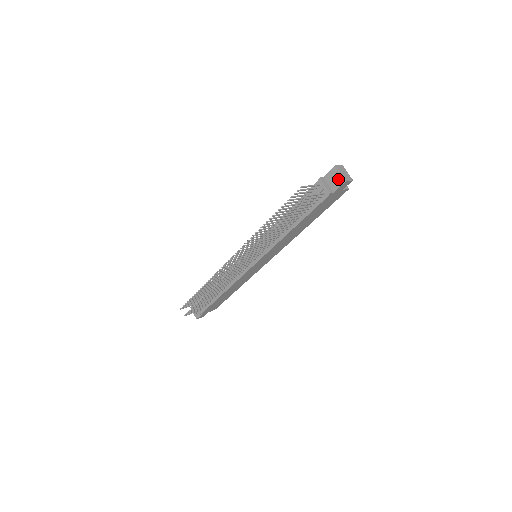
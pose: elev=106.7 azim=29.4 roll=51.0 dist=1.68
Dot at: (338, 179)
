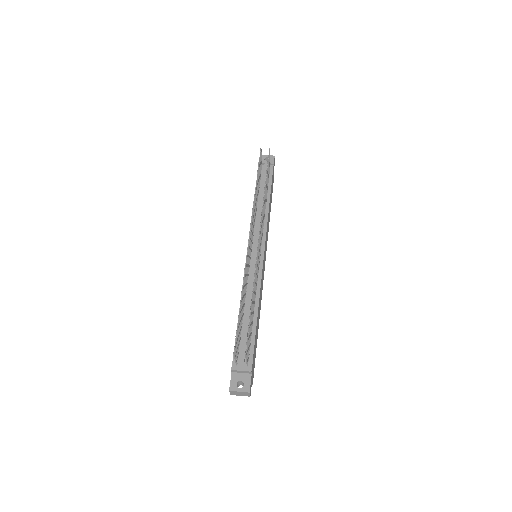
Dot at: occluded
